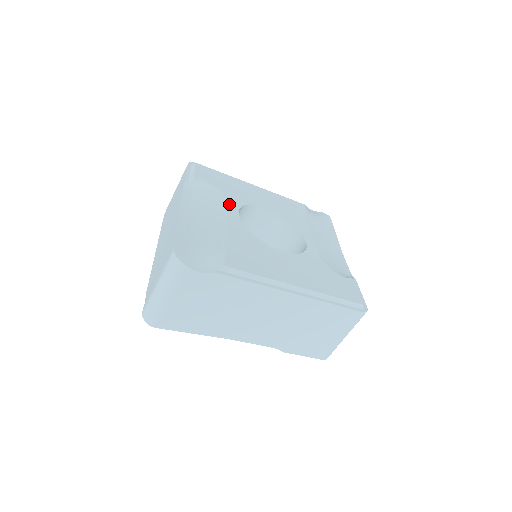
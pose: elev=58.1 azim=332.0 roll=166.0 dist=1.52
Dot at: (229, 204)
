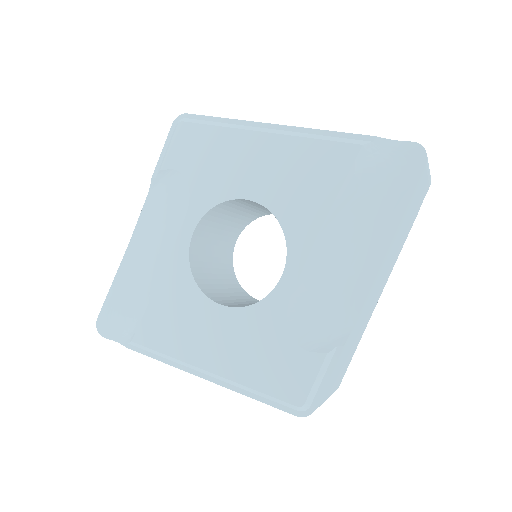
Dot at: (187, 215)
